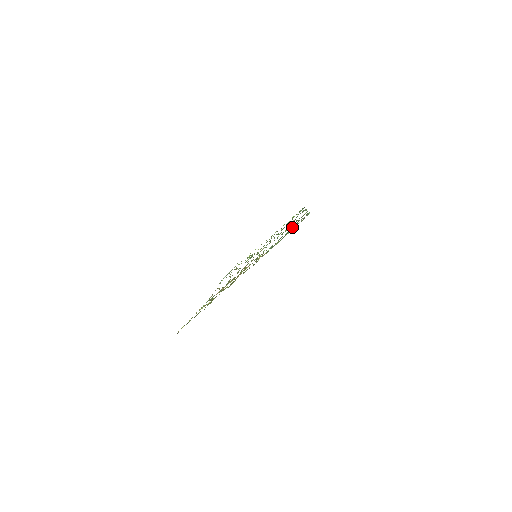
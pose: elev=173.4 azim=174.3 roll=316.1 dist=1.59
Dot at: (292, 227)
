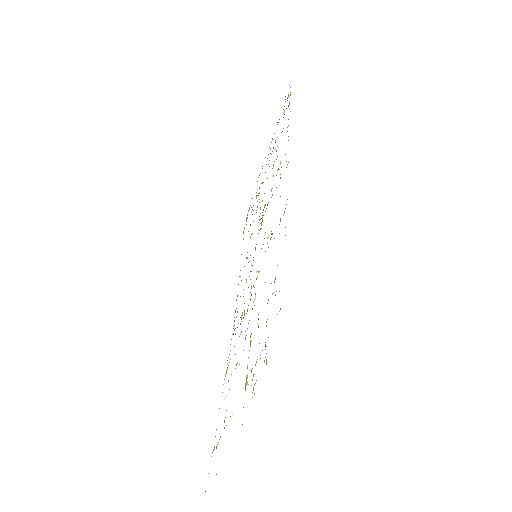
Dot at: occluded
